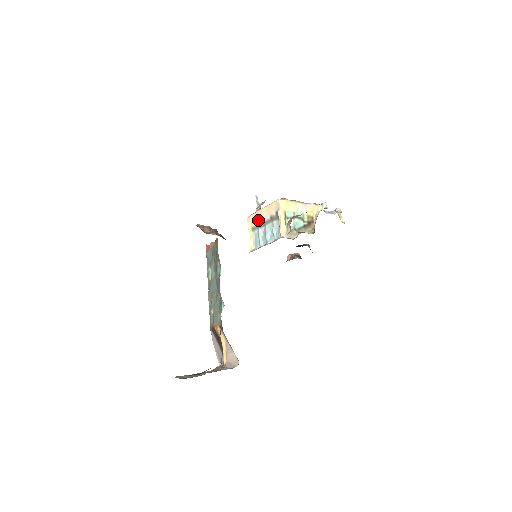
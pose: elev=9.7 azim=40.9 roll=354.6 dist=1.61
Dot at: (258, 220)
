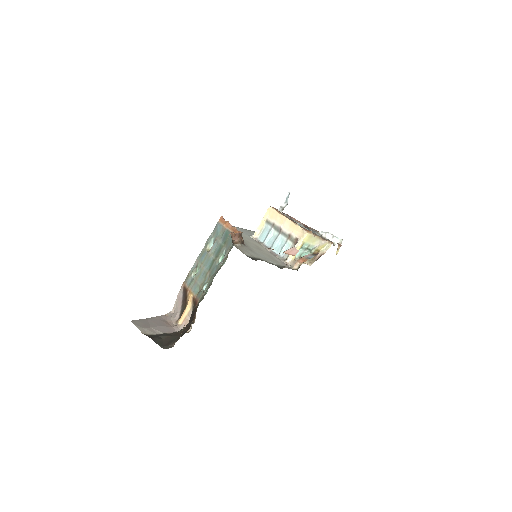
Dot at: (277, 222)
